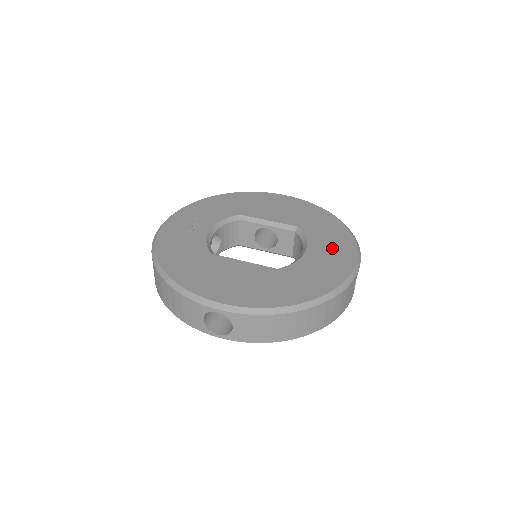
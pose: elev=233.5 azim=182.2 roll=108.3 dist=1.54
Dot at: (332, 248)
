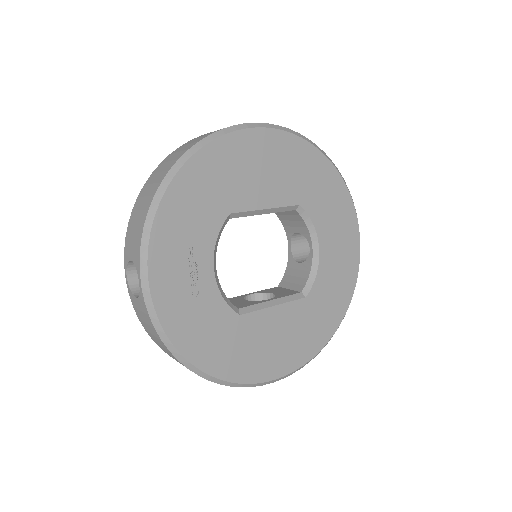
Dot at: (339, 230)
